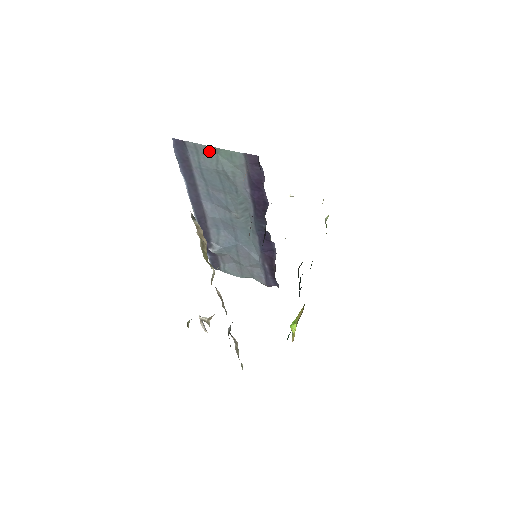
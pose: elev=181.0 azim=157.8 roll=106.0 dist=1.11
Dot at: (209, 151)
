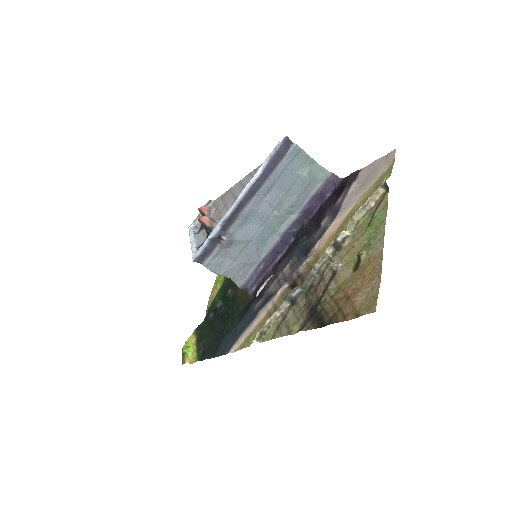
Dot at: (305, 159)
